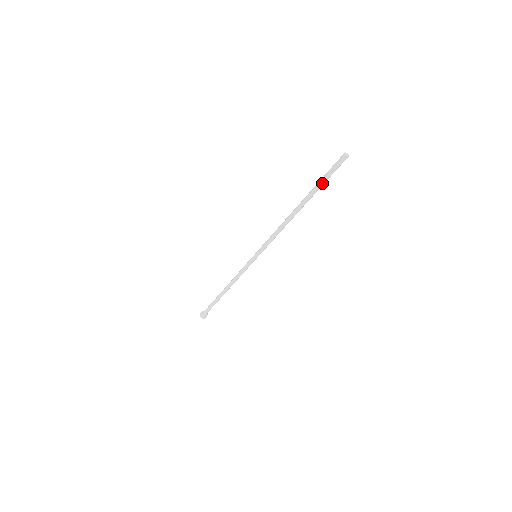
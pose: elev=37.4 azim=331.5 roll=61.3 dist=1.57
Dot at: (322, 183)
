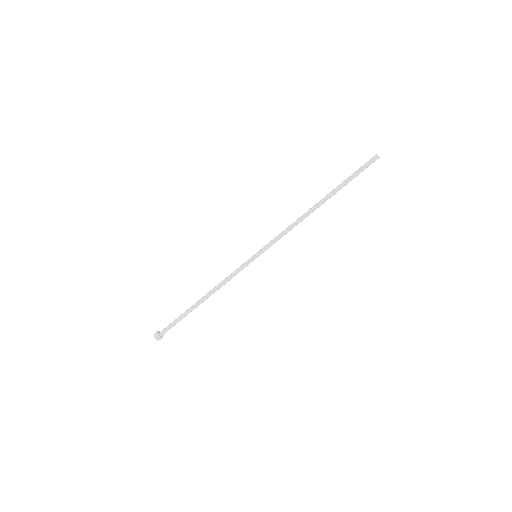
Dot at: (350, 180)
